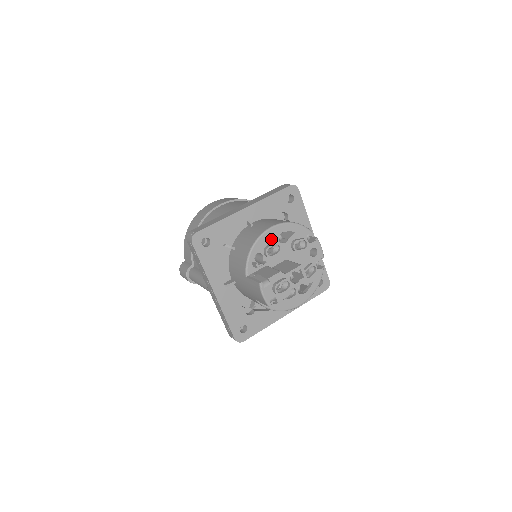
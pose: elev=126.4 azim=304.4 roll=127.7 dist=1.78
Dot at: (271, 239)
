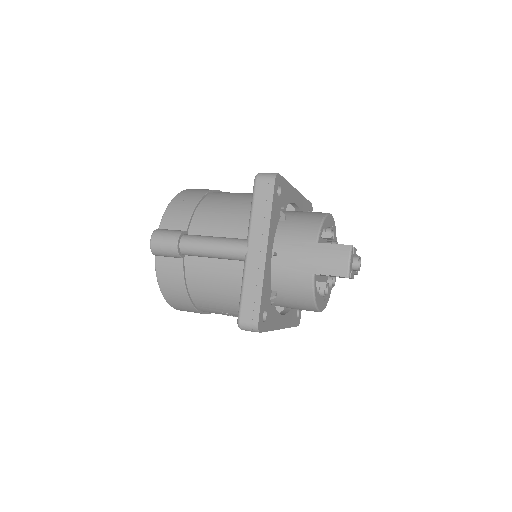
Dot at: (329, 224)
